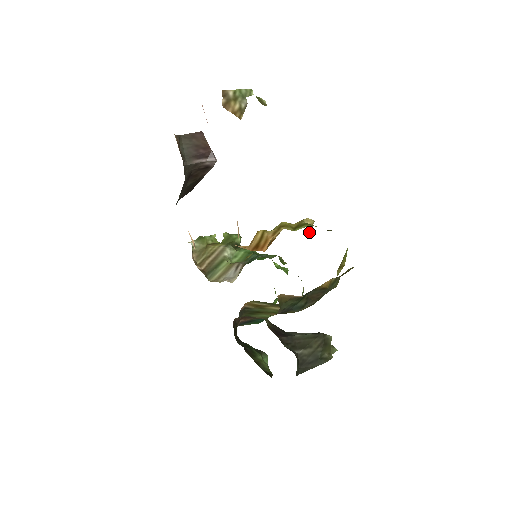
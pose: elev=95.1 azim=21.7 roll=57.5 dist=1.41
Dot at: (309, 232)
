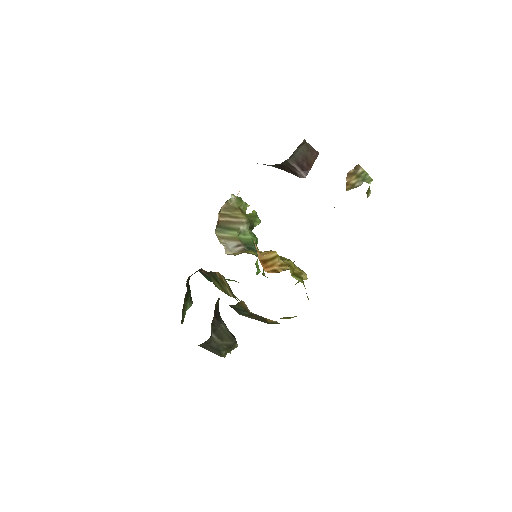
Dot at: occluded
